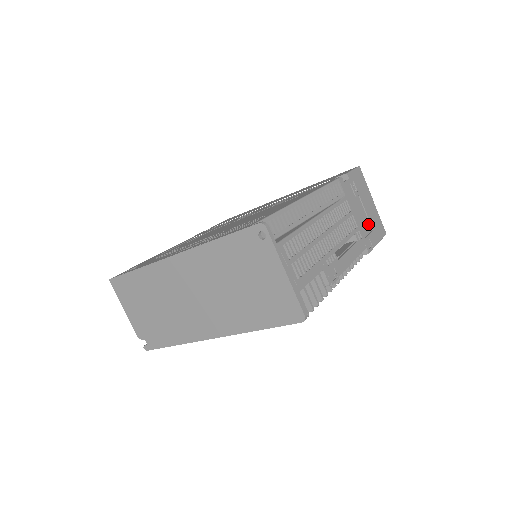
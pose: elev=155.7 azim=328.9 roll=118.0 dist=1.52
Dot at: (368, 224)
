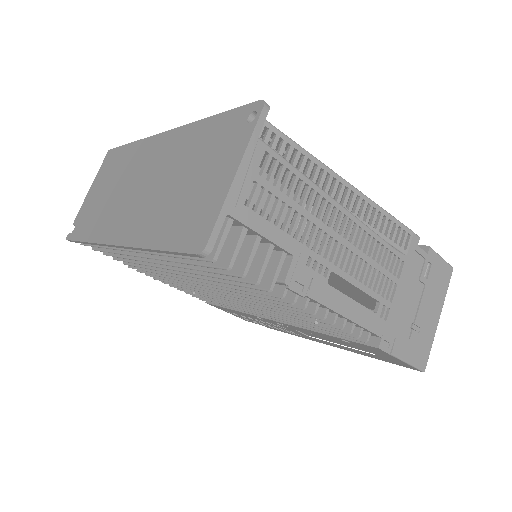
Dot at: (409, 326)
